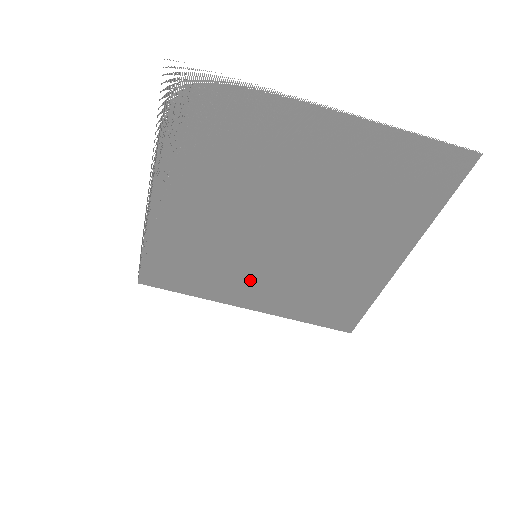
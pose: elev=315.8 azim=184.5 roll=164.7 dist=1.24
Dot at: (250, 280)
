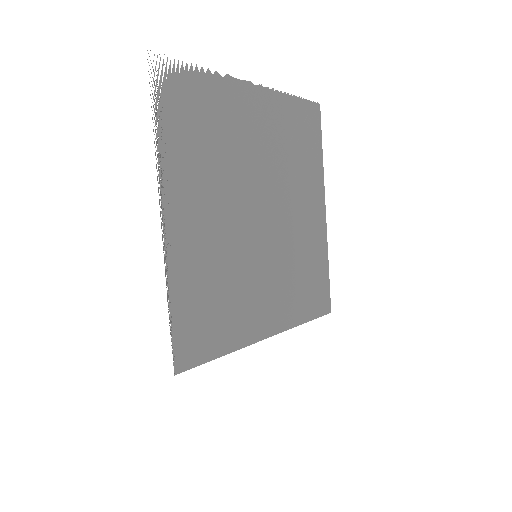
Dot at: (260, 292)
